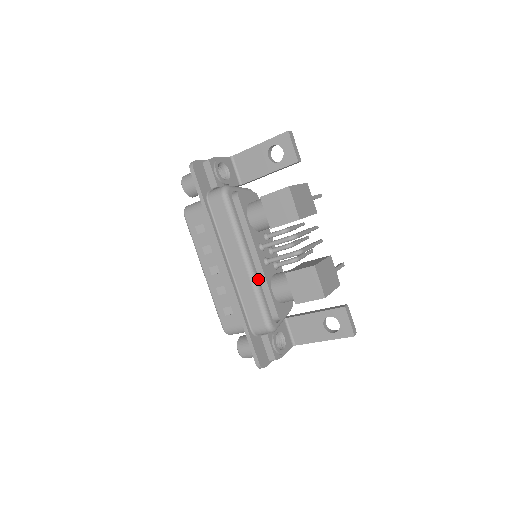
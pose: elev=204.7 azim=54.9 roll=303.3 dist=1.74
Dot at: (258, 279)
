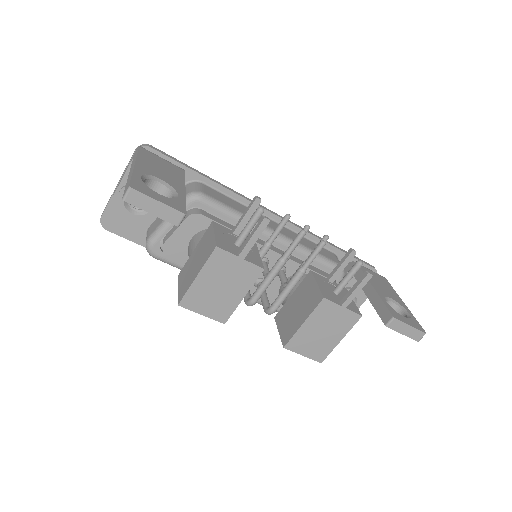
Dot at: occluded
